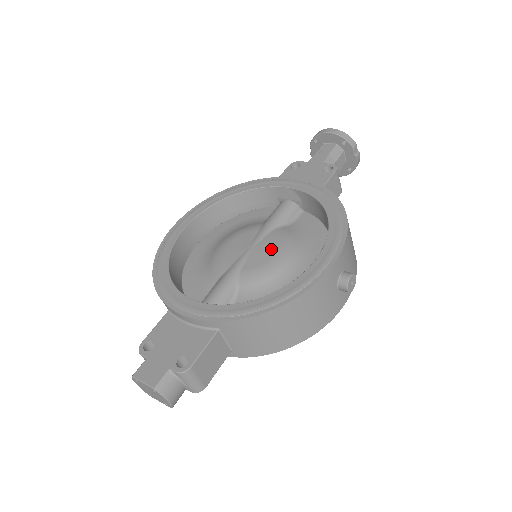
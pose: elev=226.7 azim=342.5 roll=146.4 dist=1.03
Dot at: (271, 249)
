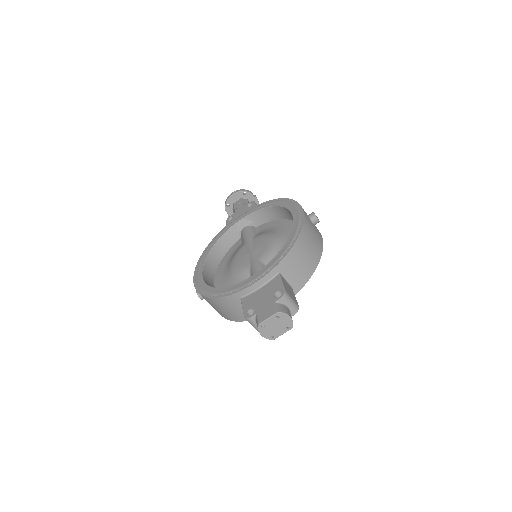
Dot at: (263, 241)
